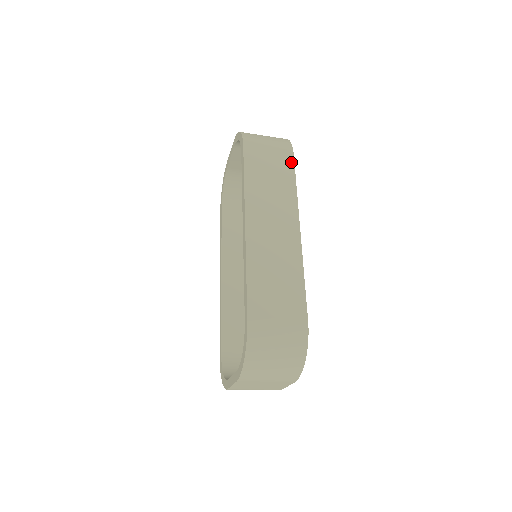
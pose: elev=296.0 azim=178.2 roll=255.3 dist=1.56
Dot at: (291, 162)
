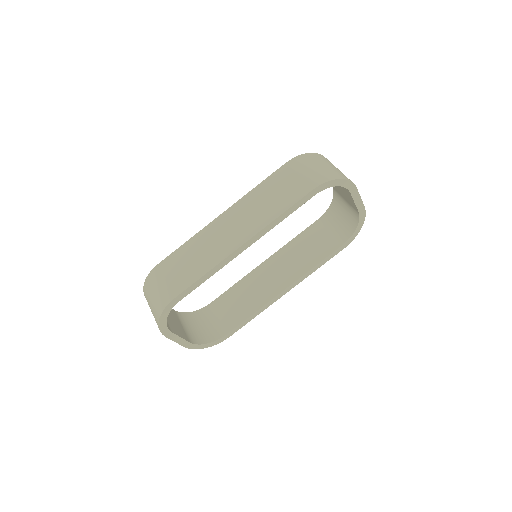
Dot at: (302, 195)
